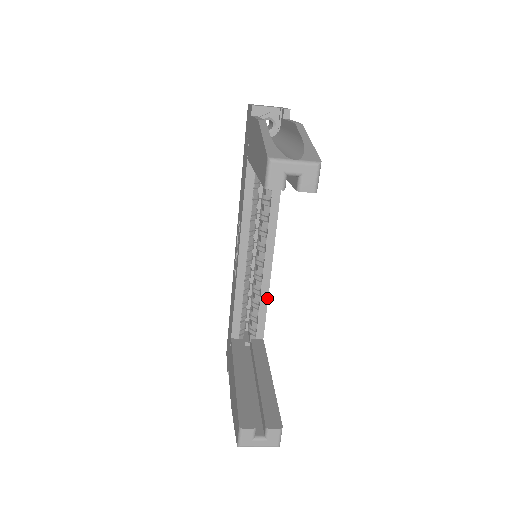
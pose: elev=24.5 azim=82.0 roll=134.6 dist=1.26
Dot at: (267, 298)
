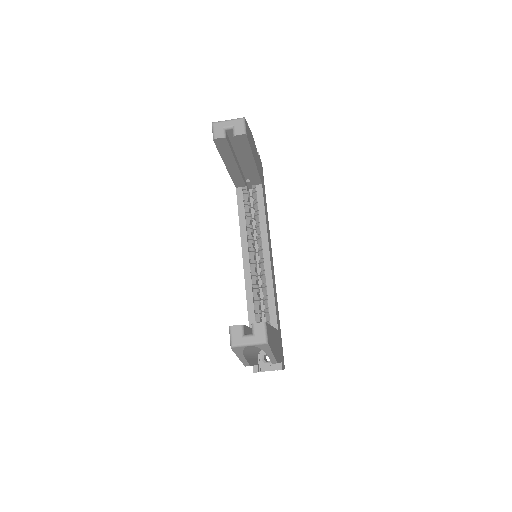
Dot at: (273, 291)
